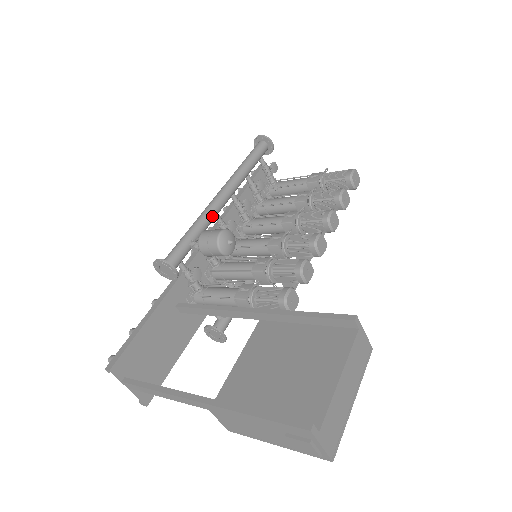
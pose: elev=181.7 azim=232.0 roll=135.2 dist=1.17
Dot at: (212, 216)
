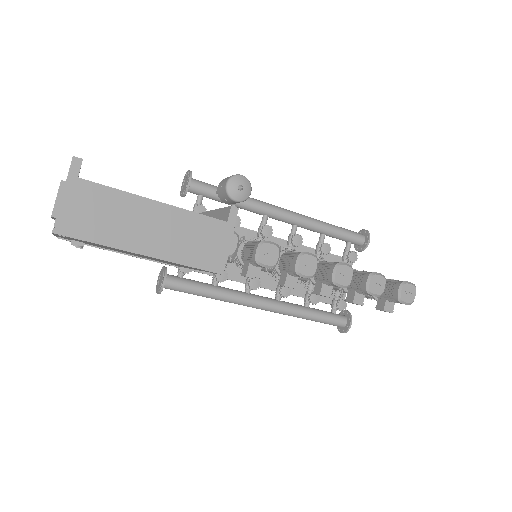
Dot at: (260, 206)
